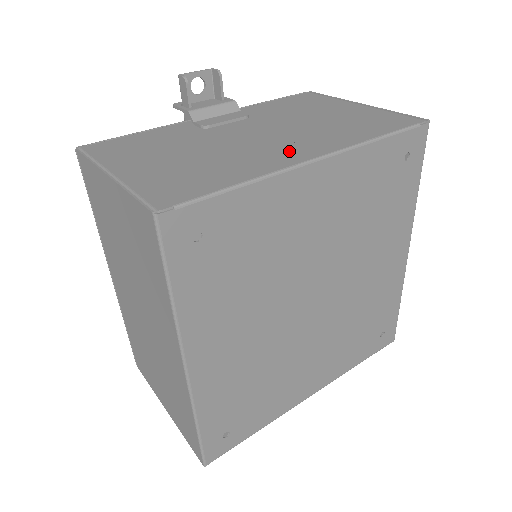
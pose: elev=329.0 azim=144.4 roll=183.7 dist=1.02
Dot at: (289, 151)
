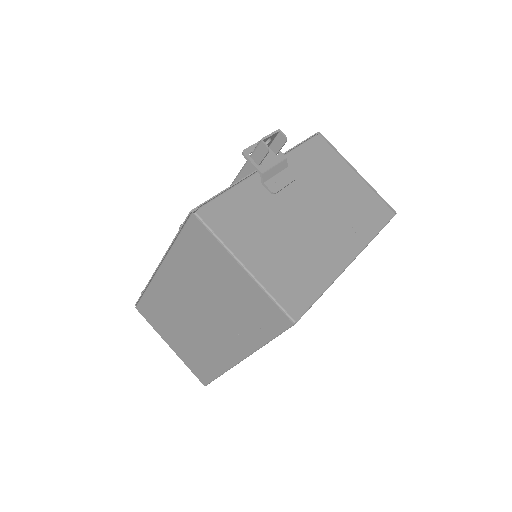
Dot at: (337, 247)
